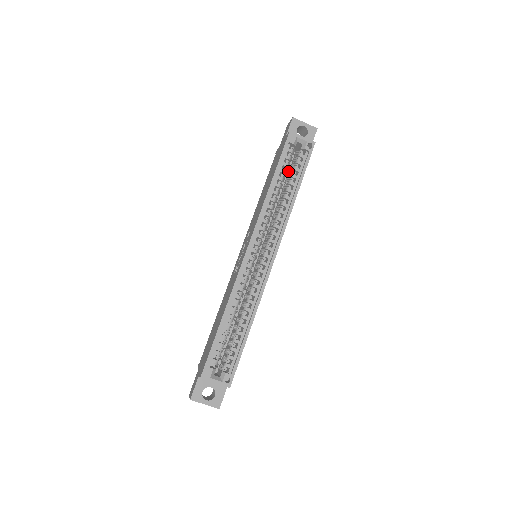
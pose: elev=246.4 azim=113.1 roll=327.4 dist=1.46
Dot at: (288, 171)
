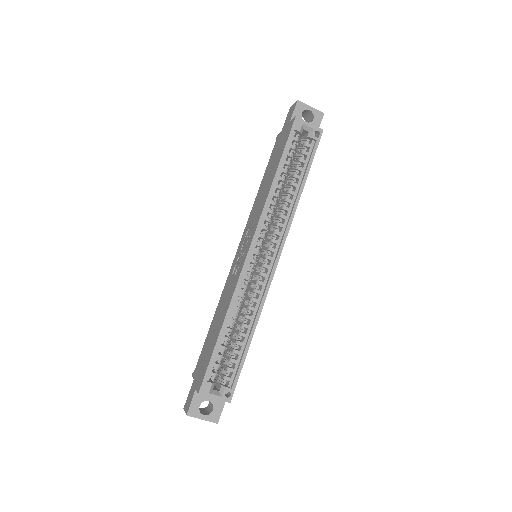
Dot at: occluded
